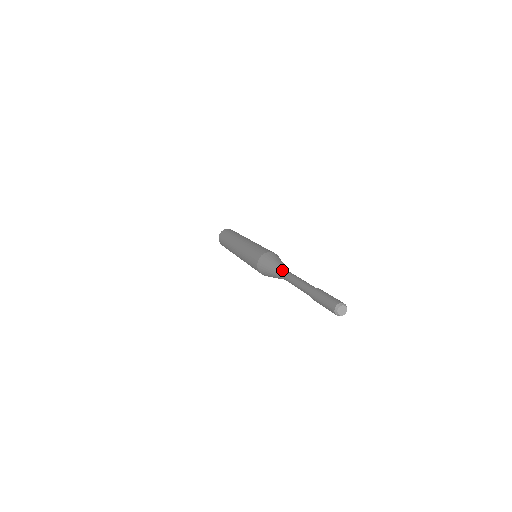
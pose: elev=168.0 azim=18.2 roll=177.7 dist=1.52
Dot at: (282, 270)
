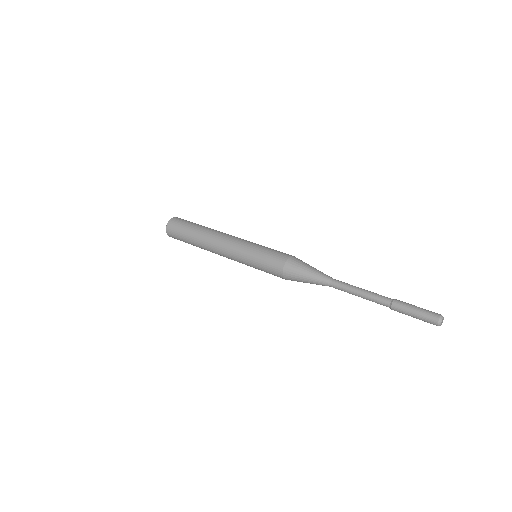
Dot at: (328, 277)
